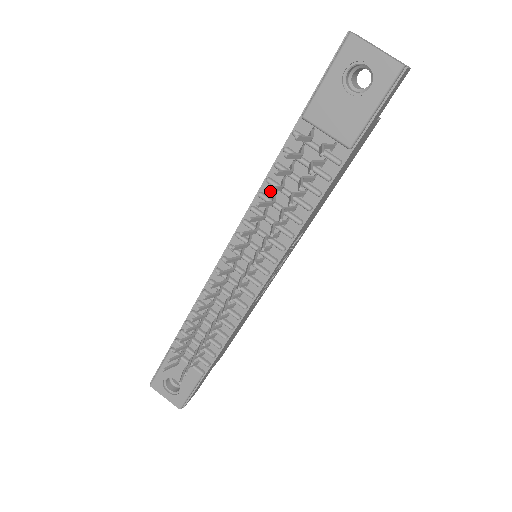
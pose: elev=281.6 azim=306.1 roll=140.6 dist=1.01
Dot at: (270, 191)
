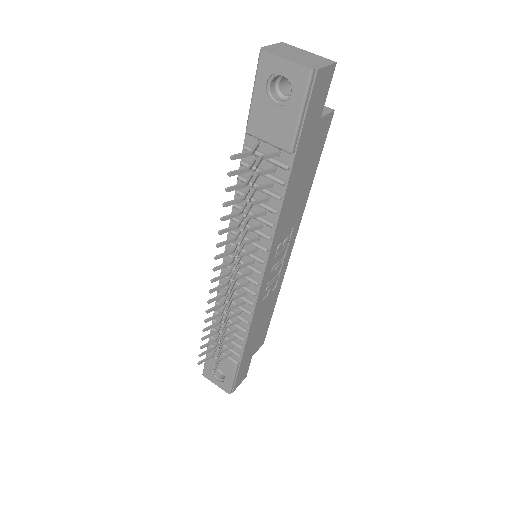
Dot at: (228, 205)
